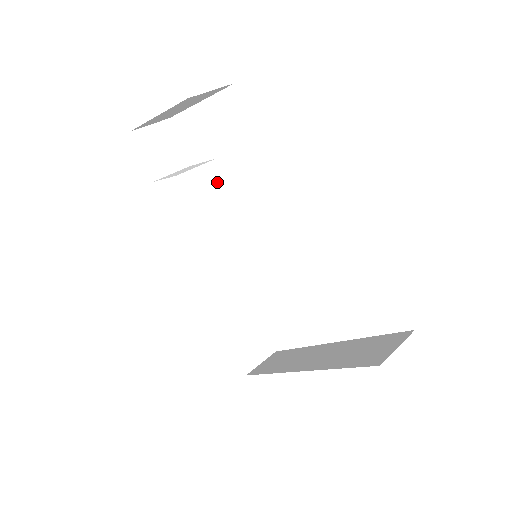
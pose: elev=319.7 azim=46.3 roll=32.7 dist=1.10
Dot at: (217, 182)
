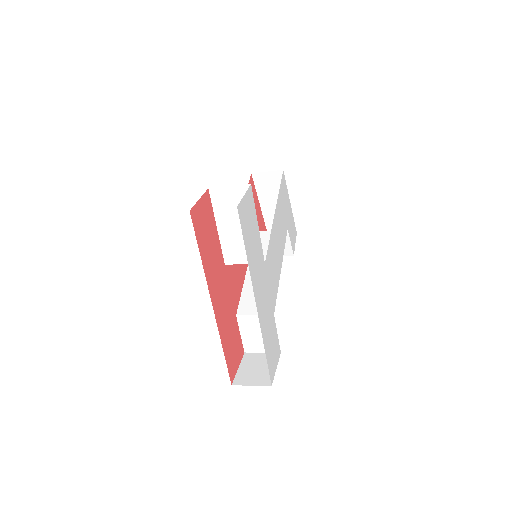
Dot at: occluded
